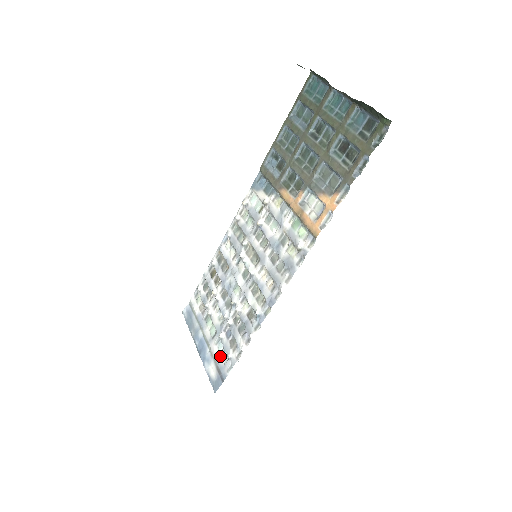
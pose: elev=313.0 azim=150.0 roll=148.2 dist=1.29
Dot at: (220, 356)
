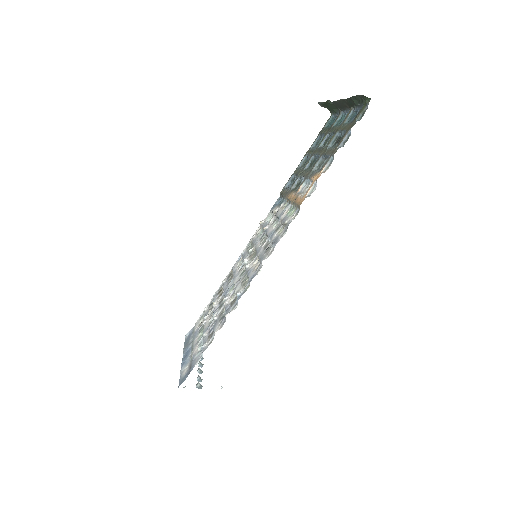
Dot at: (197, 353)
